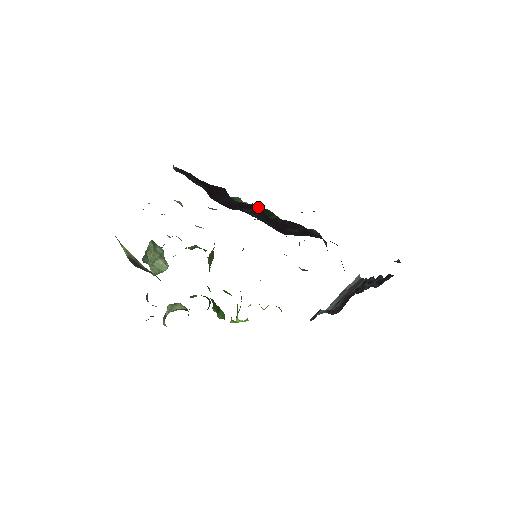
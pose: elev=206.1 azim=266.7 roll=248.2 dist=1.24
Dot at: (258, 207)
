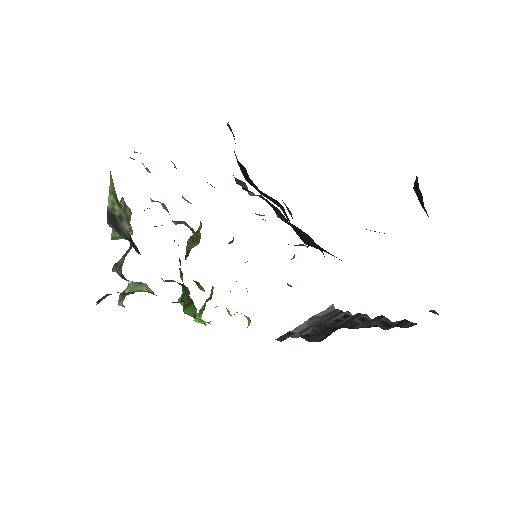
Dot at: (279, 203)
